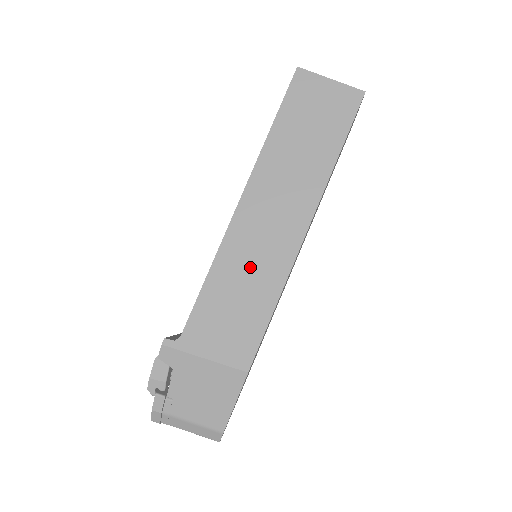
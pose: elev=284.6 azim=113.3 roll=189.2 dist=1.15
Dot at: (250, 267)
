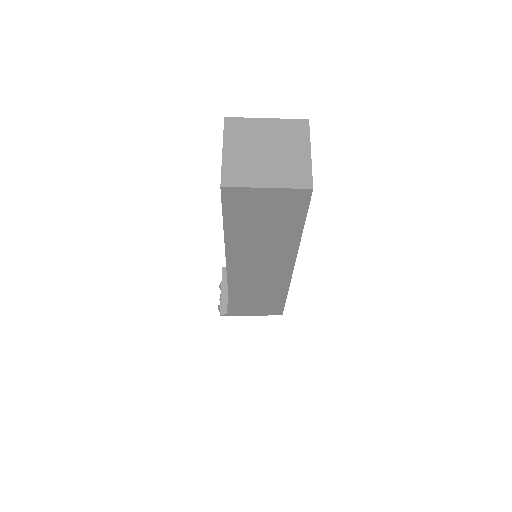
Dot at: (257, 289)
